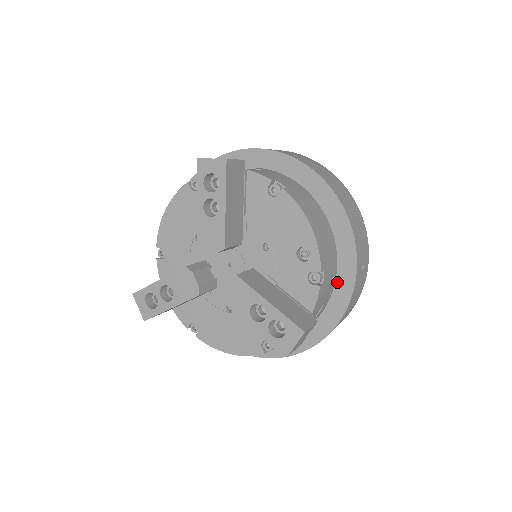
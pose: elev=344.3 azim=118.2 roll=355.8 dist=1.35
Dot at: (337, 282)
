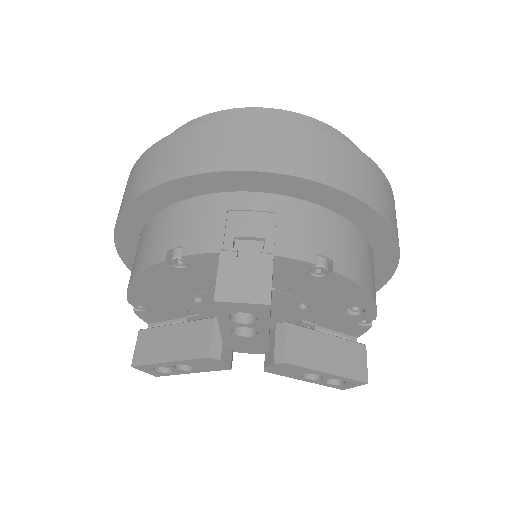
Dot at: occluded
